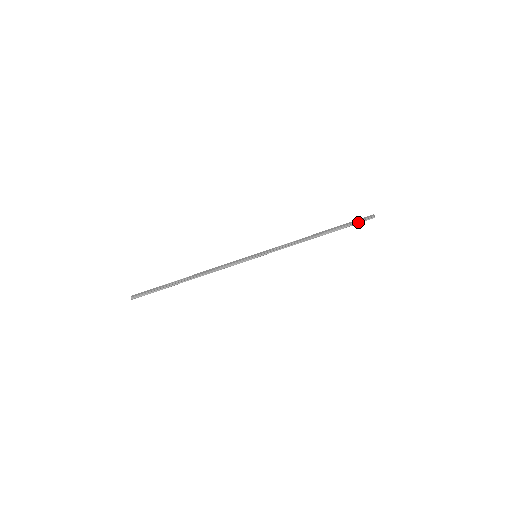
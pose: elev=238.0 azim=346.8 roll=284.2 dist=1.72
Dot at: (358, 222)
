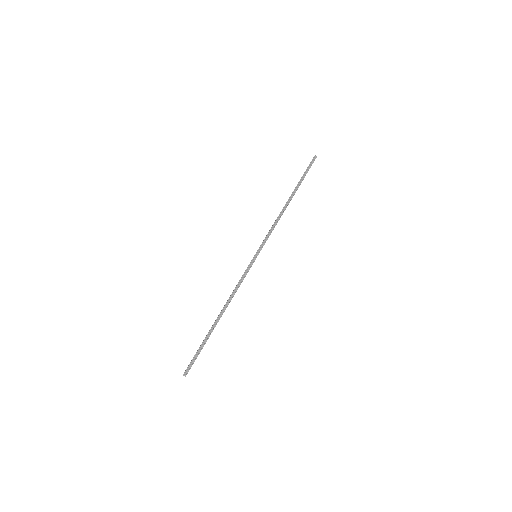
Dot at: (308, 169)
